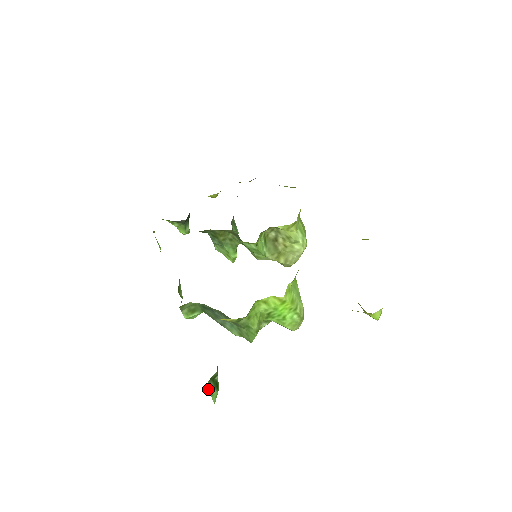
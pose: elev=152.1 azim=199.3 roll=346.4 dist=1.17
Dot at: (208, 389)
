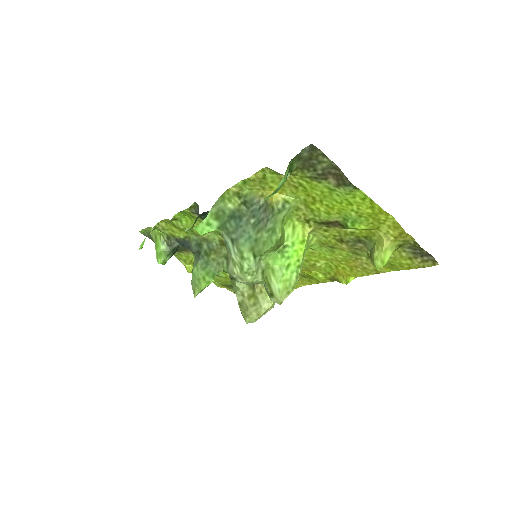
Dot at: (288, 166)
